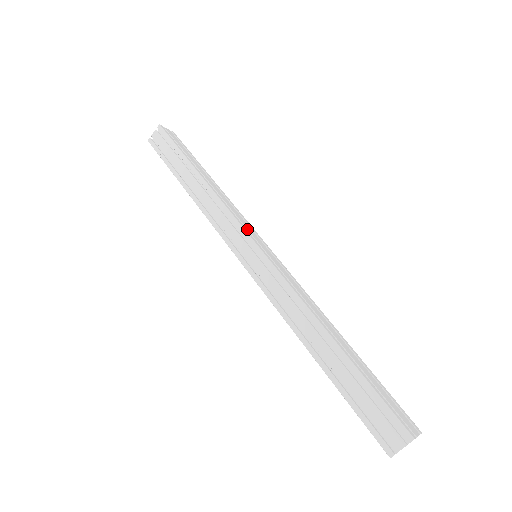
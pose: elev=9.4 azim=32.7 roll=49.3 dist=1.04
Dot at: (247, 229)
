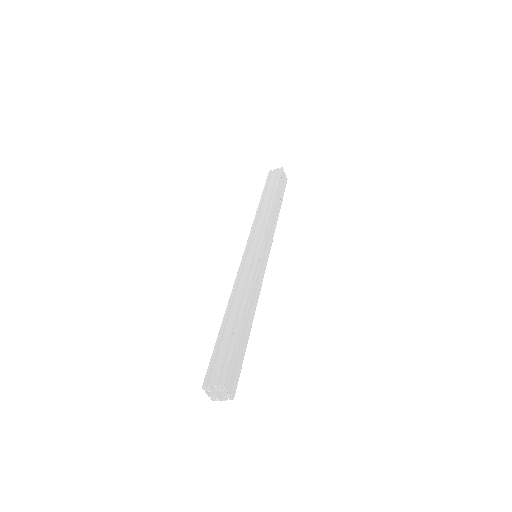
Dot at: (266, 239)
